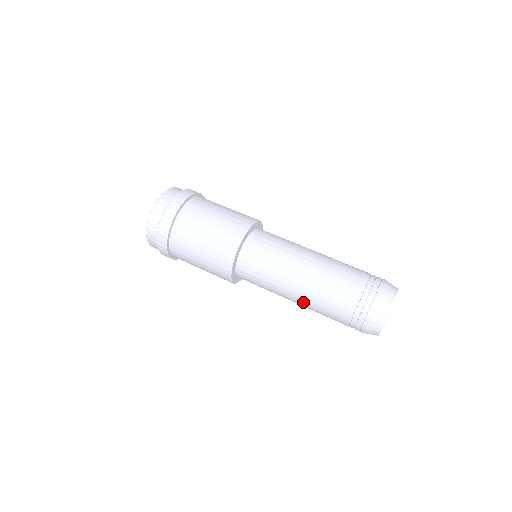
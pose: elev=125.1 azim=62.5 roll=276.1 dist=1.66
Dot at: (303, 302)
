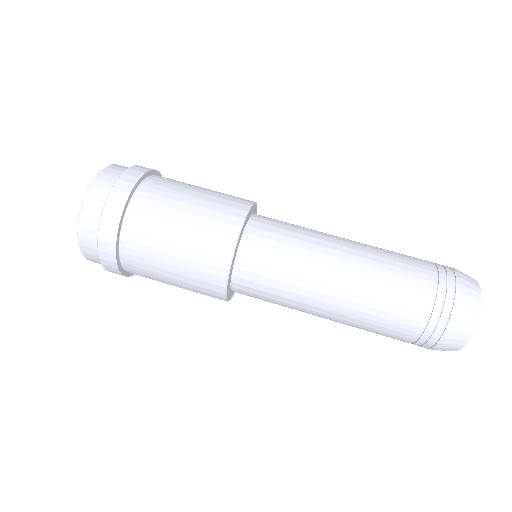
Dot at: (348, 302)
